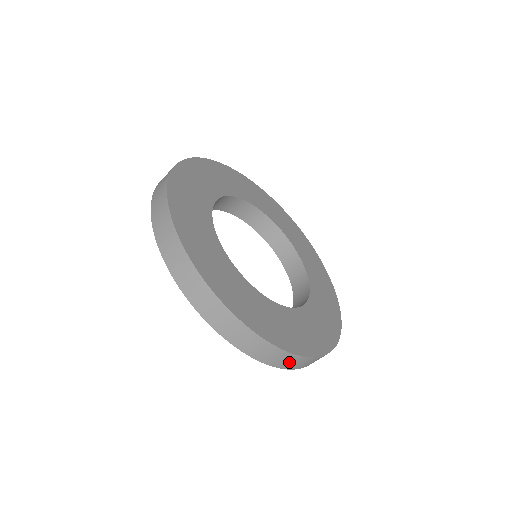
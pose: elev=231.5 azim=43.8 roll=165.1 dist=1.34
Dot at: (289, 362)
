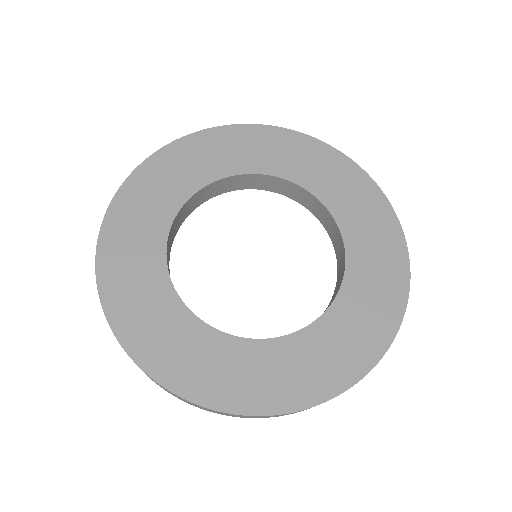
Dot at: occluded
